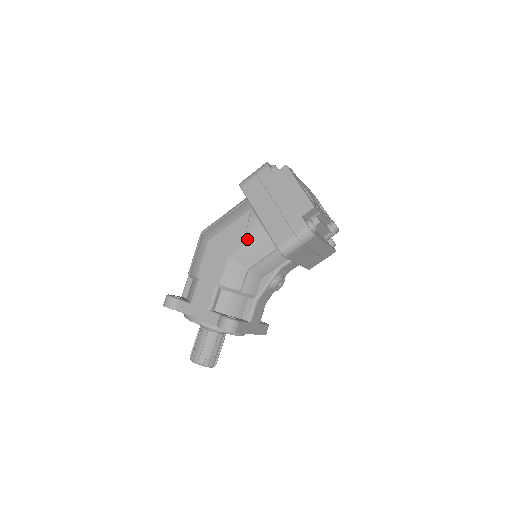
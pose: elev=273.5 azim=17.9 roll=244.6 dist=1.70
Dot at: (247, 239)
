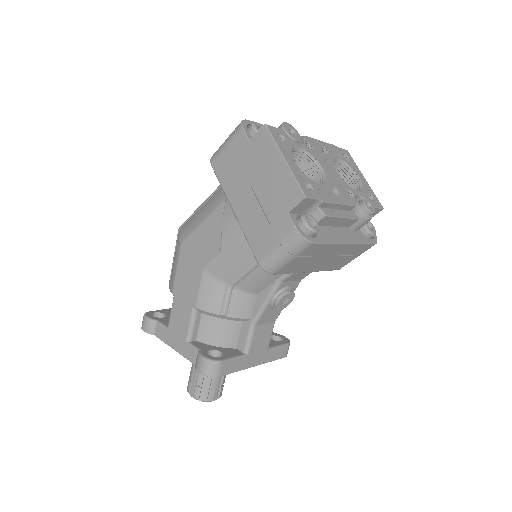
Dot at: (223, 244)
